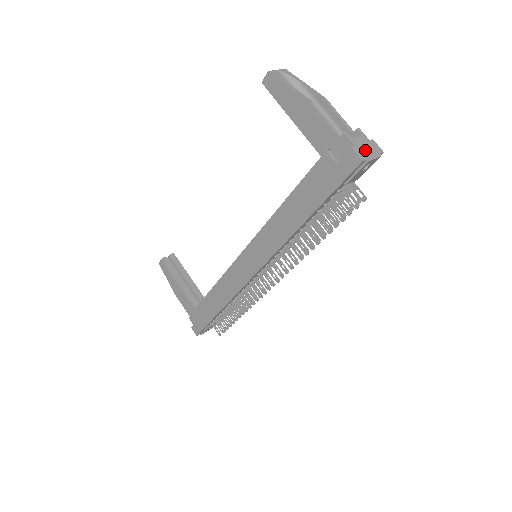
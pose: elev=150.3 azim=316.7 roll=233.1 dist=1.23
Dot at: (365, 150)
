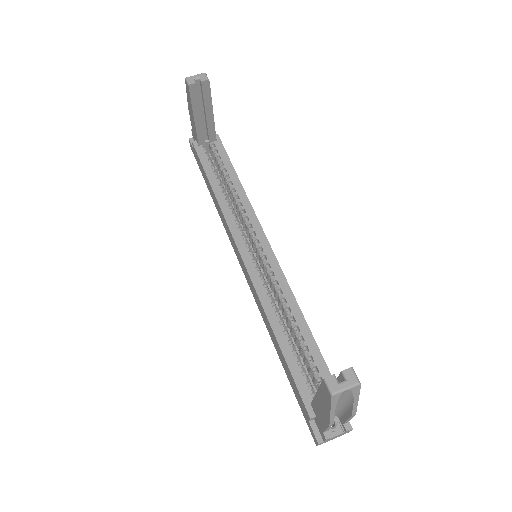
Dot at: (331, 439)
